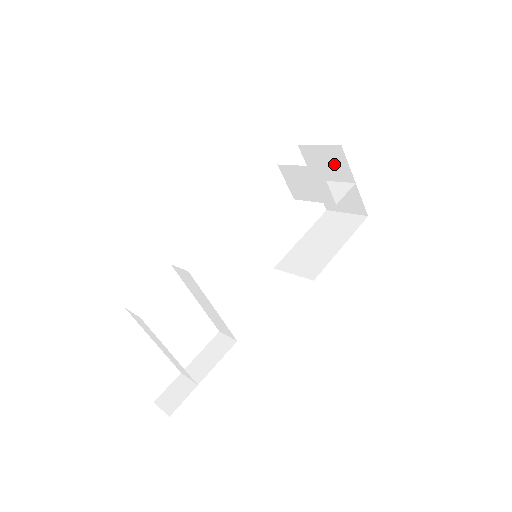
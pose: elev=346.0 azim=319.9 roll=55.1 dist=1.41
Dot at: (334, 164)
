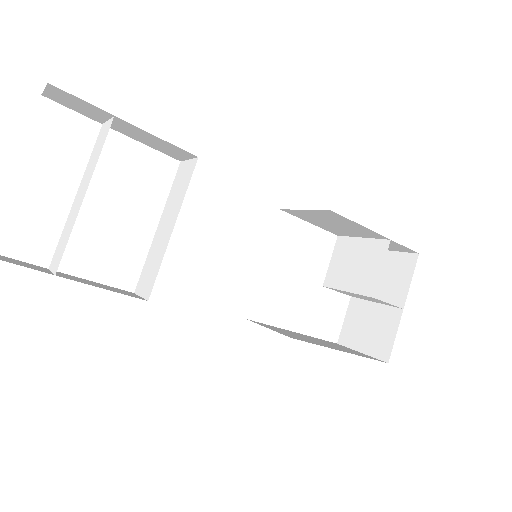
Dot at: (393, 278)
